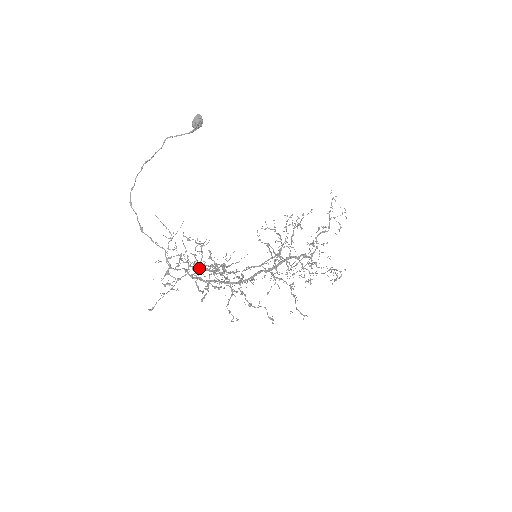
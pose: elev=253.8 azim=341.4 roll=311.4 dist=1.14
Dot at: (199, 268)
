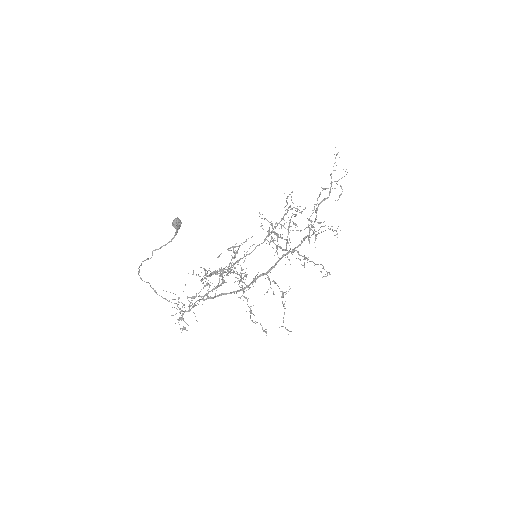
Dot at: (210, 276)
